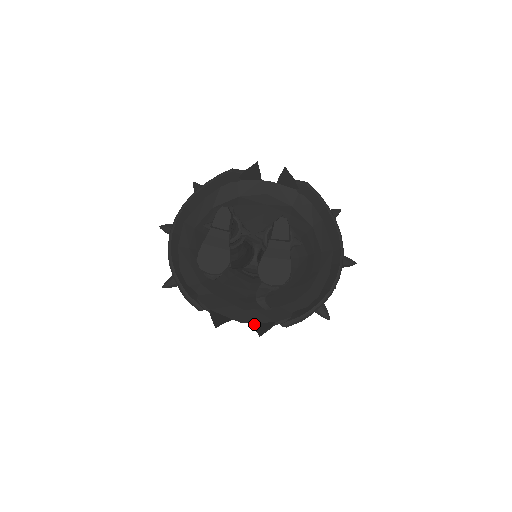
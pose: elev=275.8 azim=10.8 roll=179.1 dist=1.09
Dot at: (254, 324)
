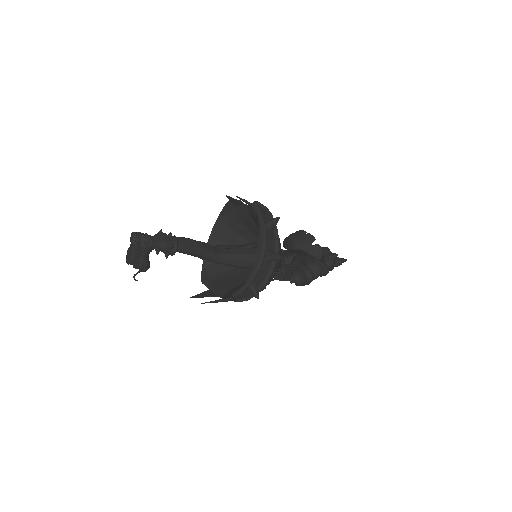
Dot at: occluded
